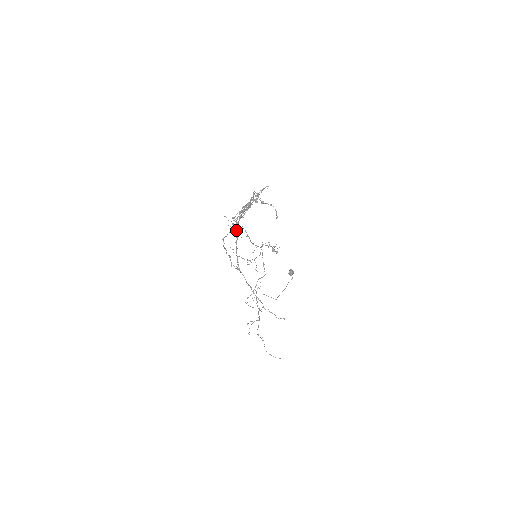
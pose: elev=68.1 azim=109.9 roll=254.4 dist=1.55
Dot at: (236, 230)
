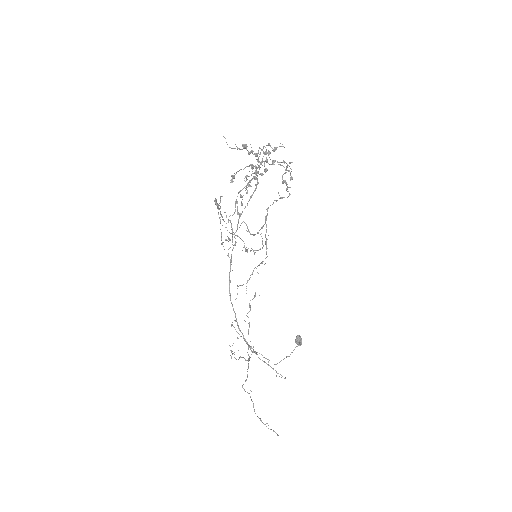
Dot at: occluded
